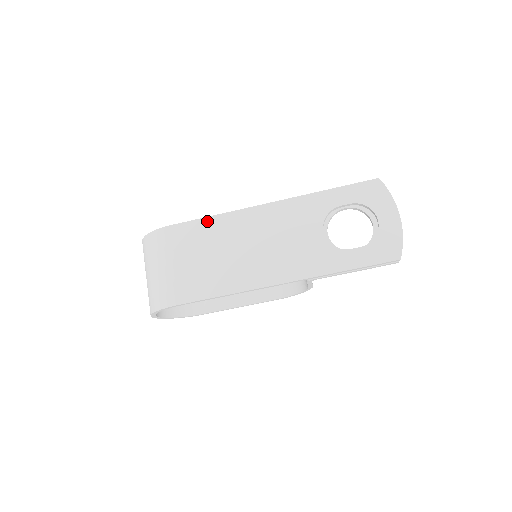
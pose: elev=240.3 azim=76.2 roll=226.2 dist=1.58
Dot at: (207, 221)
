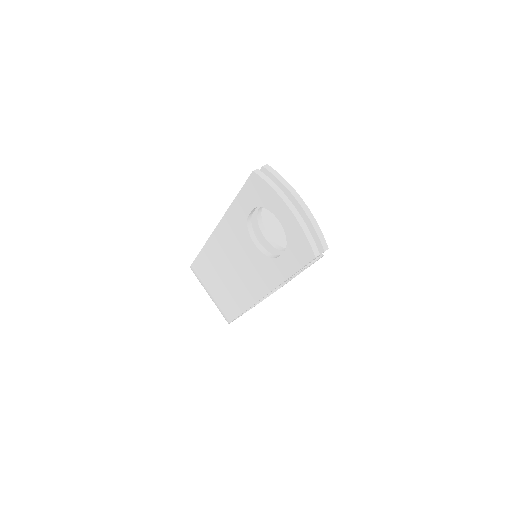
Dot at: (201, 256)
